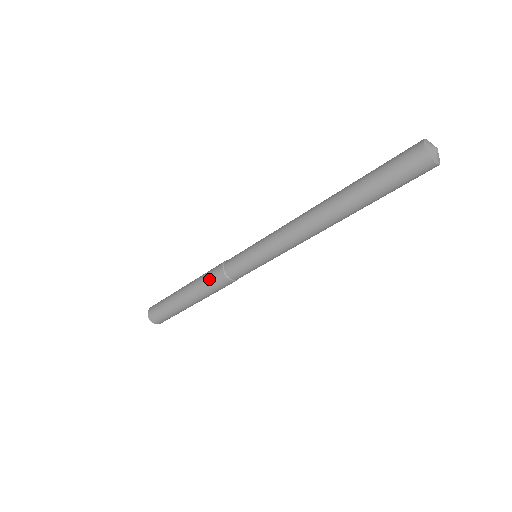
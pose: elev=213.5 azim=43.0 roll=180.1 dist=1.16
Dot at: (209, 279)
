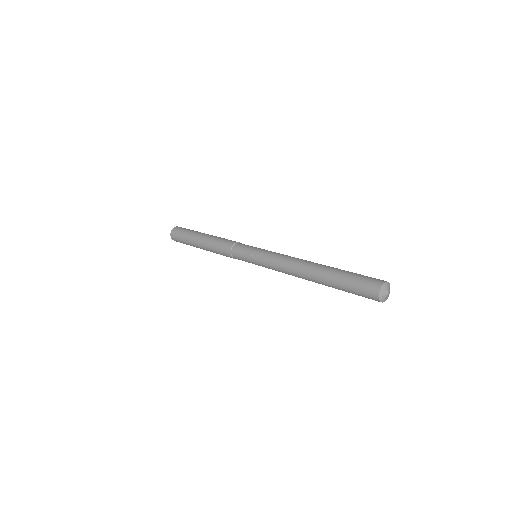
Dot at: (219, 250)
